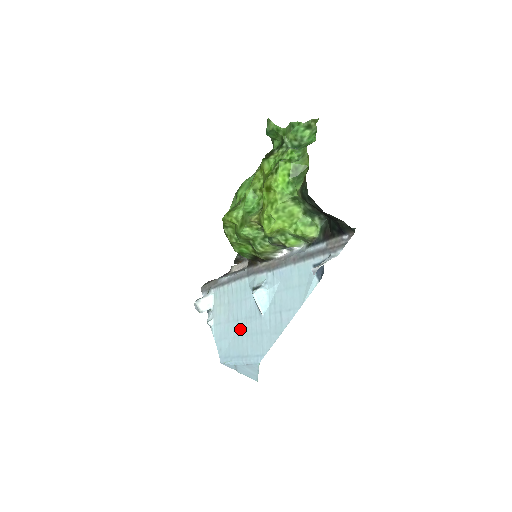
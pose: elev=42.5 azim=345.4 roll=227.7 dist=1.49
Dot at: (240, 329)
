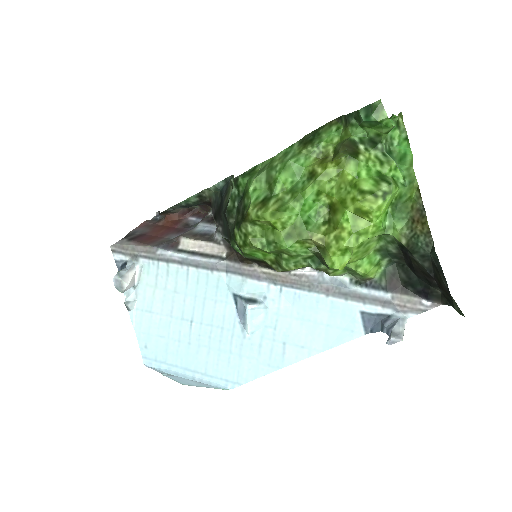
Dot at: (195, 335)
